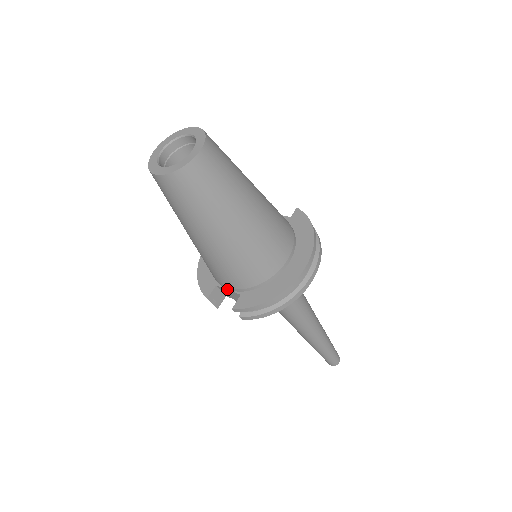
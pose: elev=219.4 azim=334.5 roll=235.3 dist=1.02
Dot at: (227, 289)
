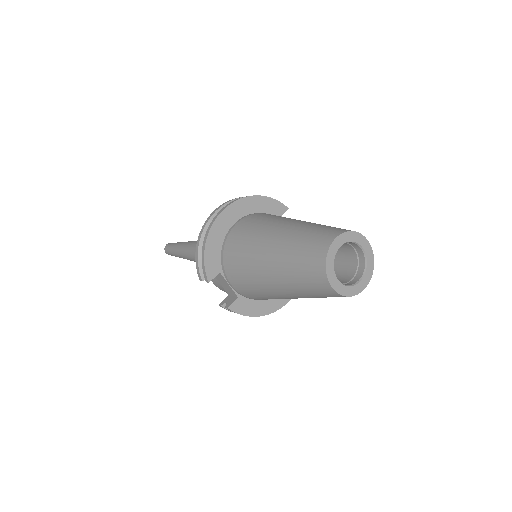
Dot at: (229, 284)
